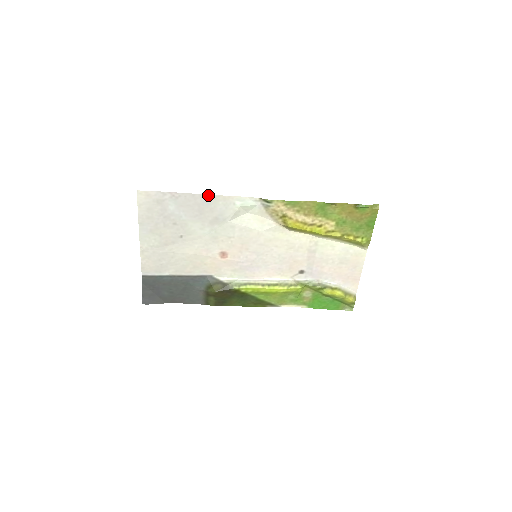
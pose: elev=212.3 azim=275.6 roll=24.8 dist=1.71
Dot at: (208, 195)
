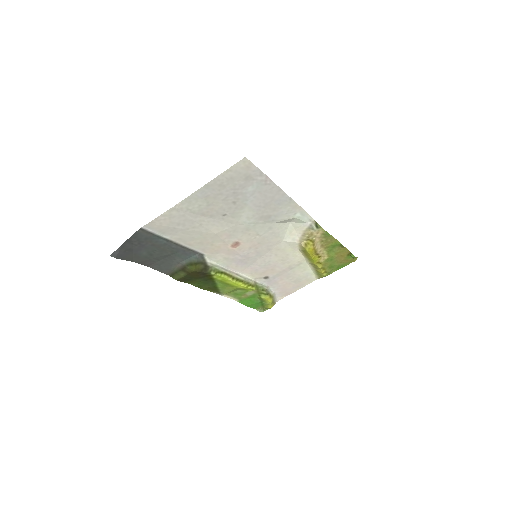
Dot at: (289, 197)
